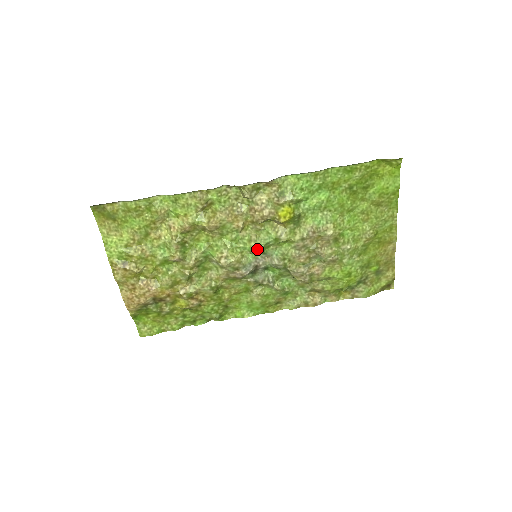
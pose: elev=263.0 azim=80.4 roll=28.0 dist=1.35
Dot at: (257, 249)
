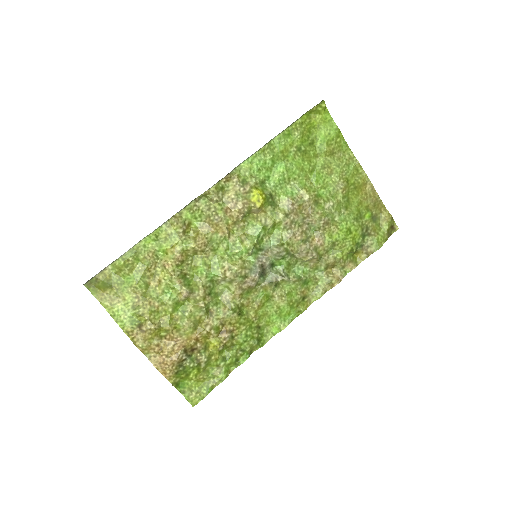
Dot at: (252, 246)
